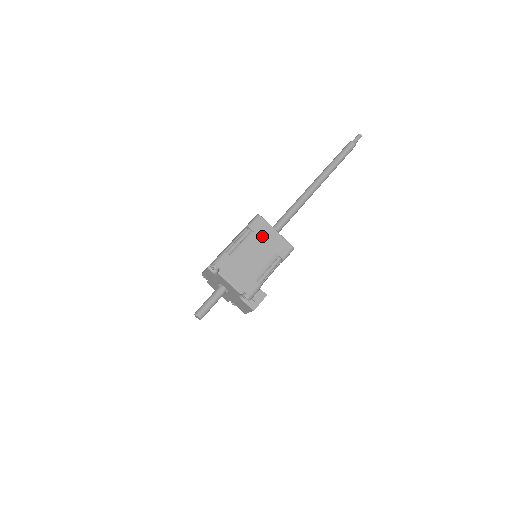
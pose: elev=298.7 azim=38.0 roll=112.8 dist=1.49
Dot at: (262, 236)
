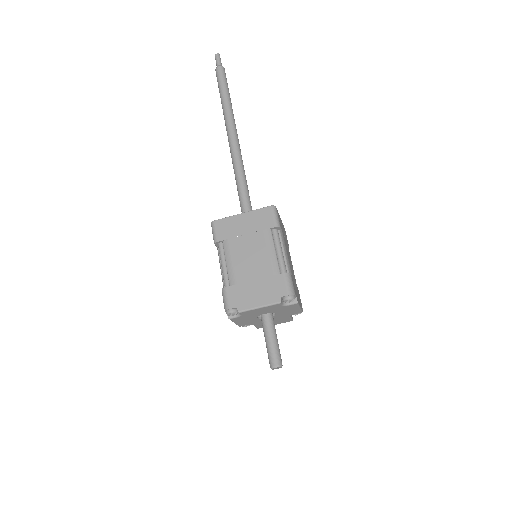
Dot at: (283, 232)
